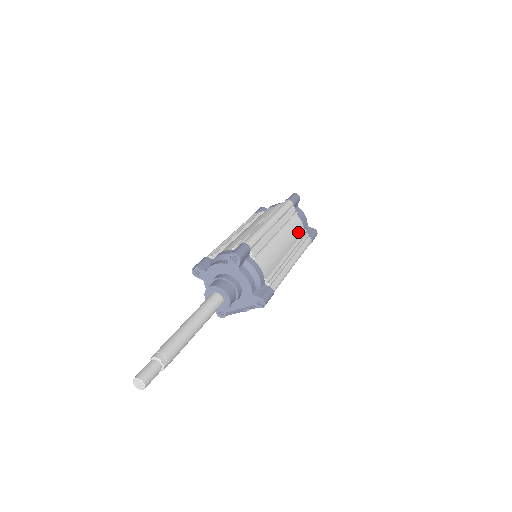
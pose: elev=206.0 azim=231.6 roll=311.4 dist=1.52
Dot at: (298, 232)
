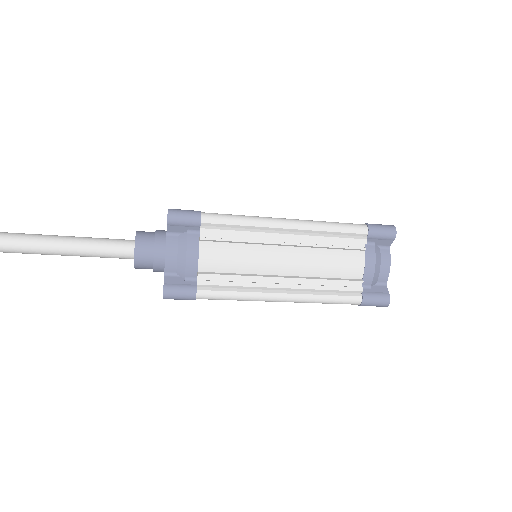
Dot at: (341, 273)
